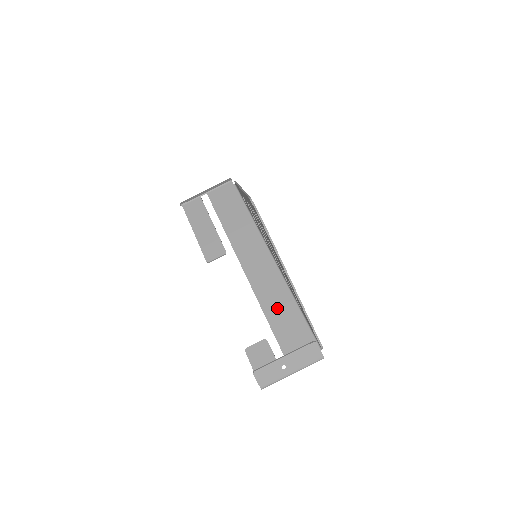
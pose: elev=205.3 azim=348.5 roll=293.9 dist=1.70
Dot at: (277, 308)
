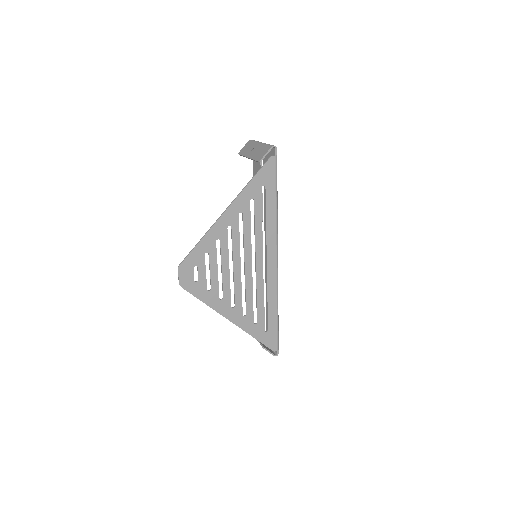
Dot at: occluded
